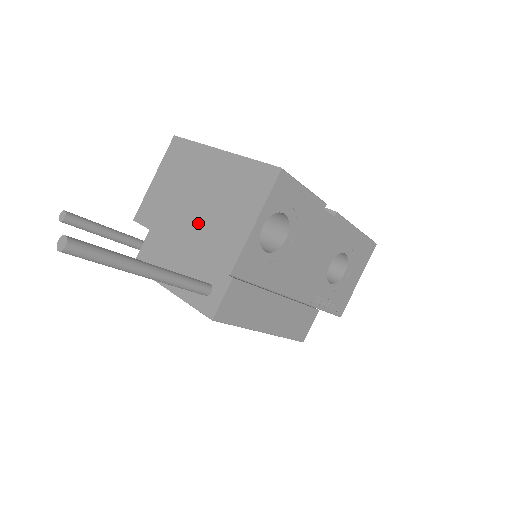
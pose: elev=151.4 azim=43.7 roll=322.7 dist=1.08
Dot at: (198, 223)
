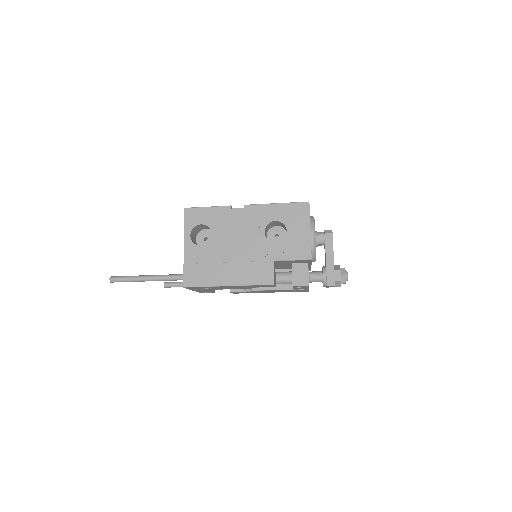
Dot at: occluded
